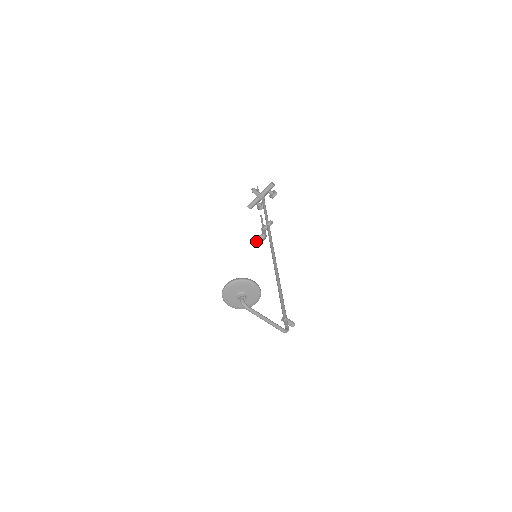
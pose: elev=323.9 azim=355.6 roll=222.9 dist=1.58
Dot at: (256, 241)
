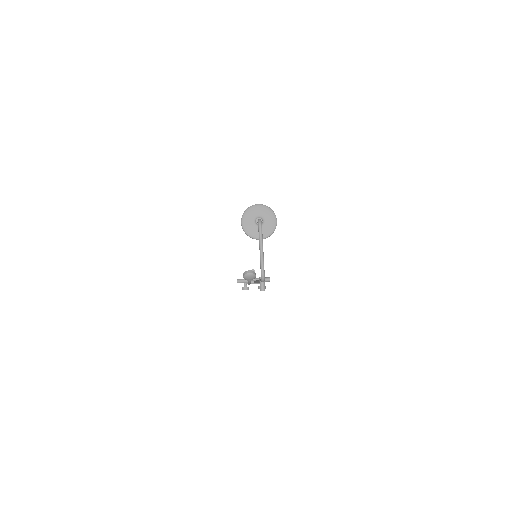
Dot at: (247, 272)
